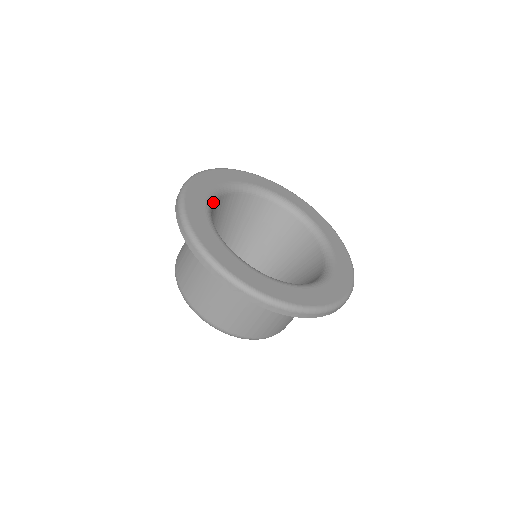
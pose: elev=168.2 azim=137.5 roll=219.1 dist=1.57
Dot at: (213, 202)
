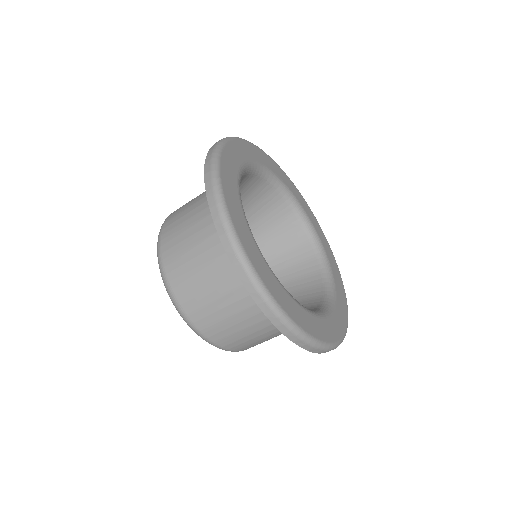
Dot at: occluded
